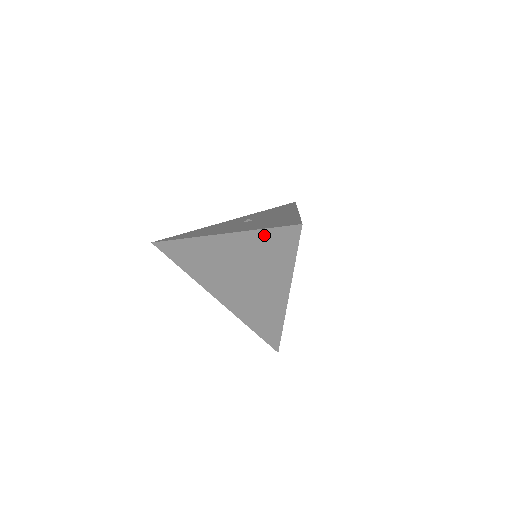
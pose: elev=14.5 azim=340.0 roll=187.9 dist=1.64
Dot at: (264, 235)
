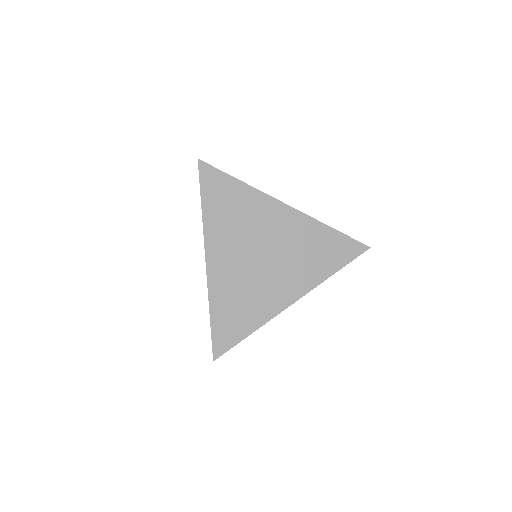
Dot at: (331, 234)
